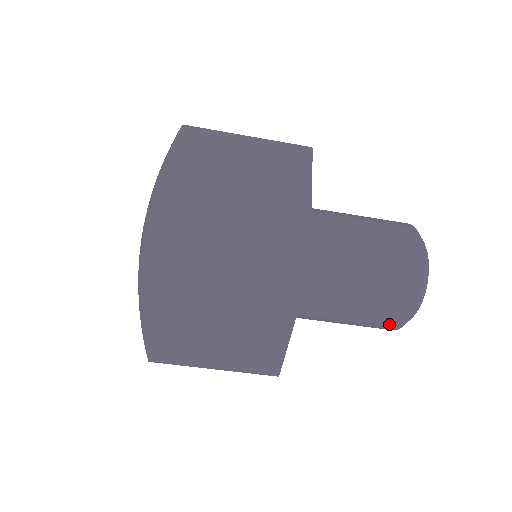
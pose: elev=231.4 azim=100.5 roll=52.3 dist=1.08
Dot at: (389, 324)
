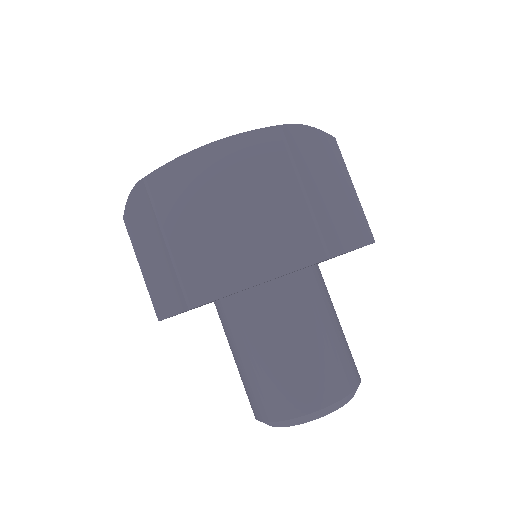
Dot at: (277, 405)
